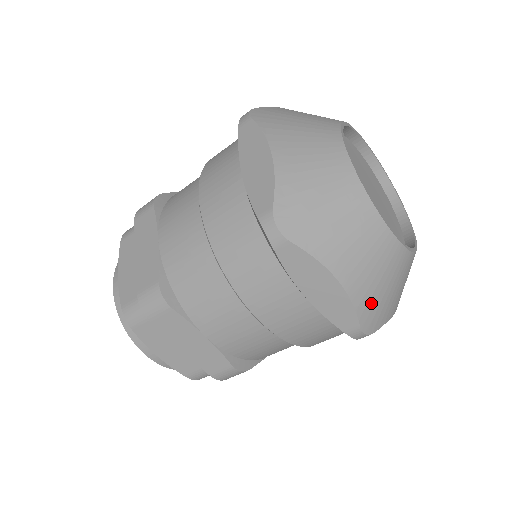
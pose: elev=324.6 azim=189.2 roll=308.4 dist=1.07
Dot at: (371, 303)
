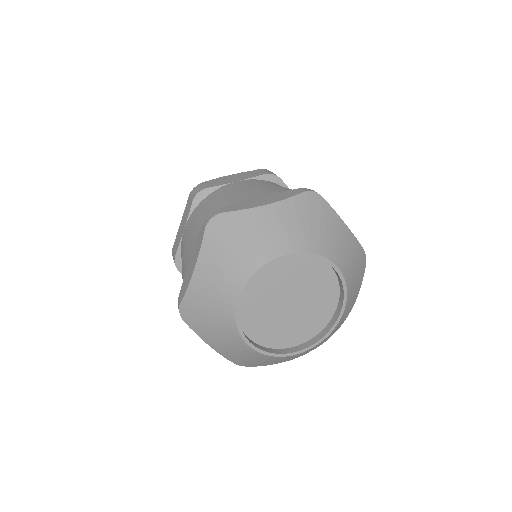
Dot at: (243, 362)
